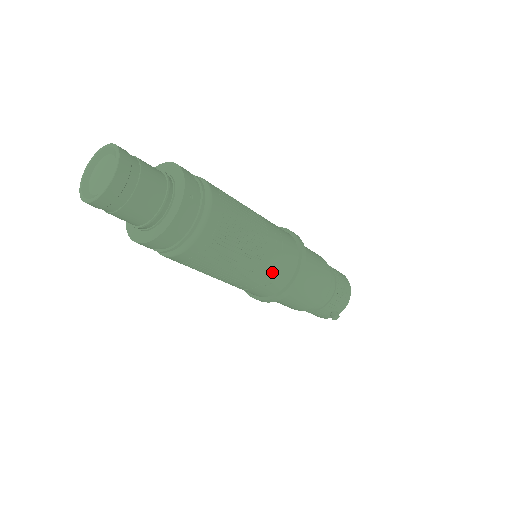
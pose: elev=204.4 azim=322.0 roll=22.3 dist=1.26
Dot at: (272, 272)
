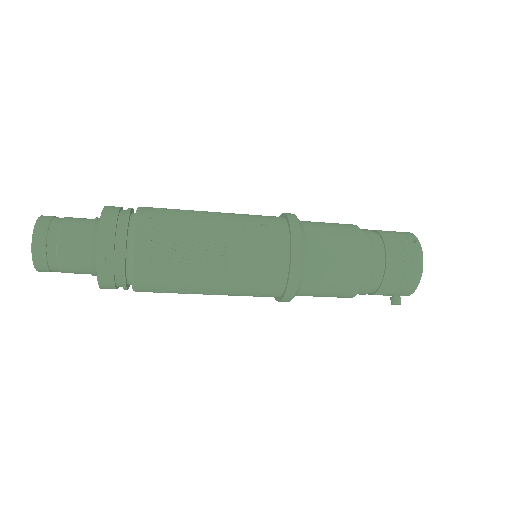
Dot at: (250, 289)
